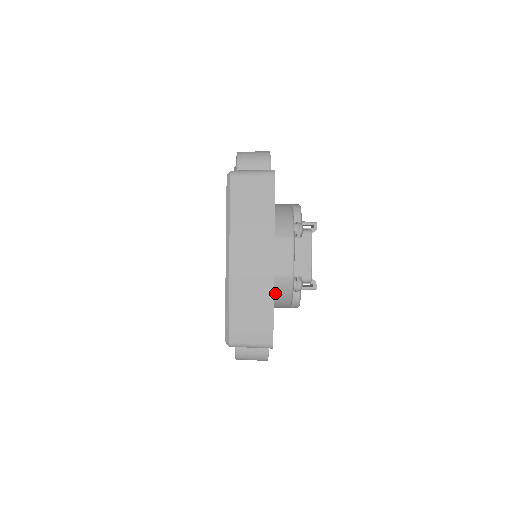
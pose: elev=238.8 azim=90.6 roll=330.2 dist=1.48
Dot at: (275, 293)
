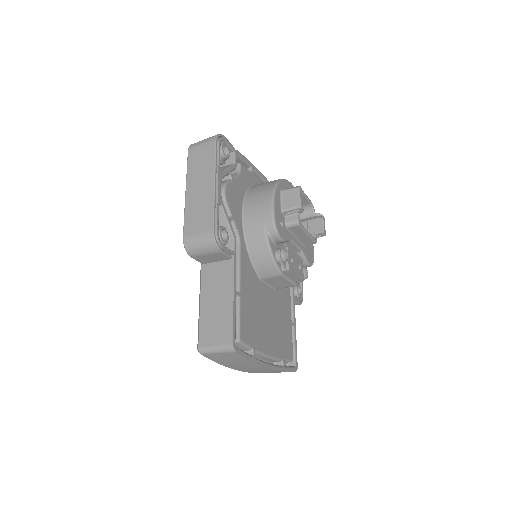
Dot at: occluded
